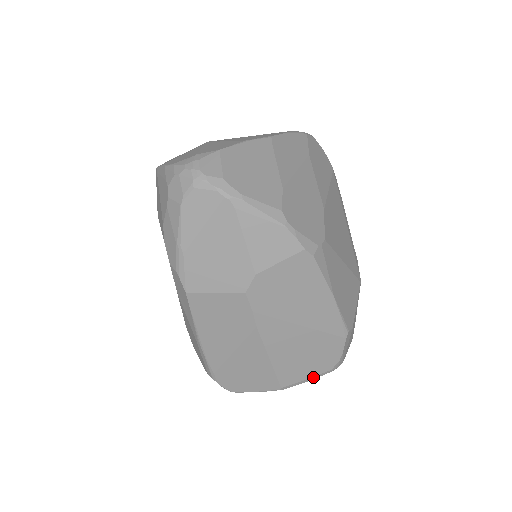
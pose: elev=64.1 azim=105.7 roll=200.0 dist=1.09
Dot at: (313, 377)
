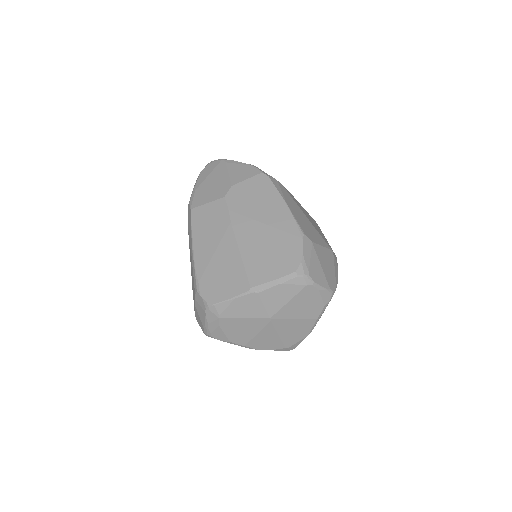
Dot at: (280, 279)
